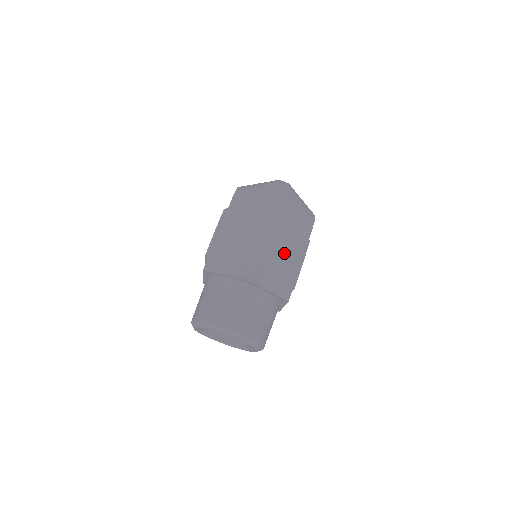
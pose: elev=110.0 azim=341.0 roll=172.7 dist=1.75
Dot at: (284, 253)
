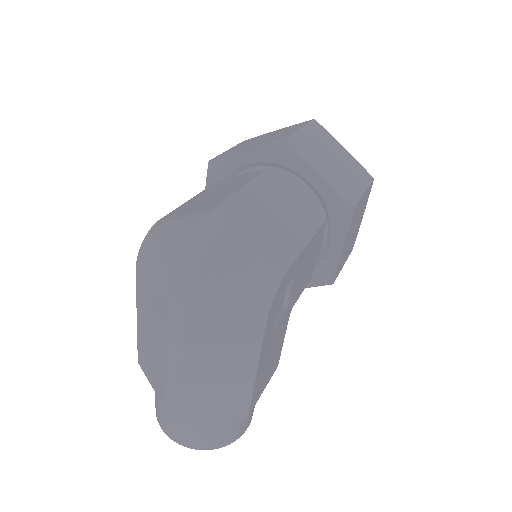
Dot at: (218, 373)
